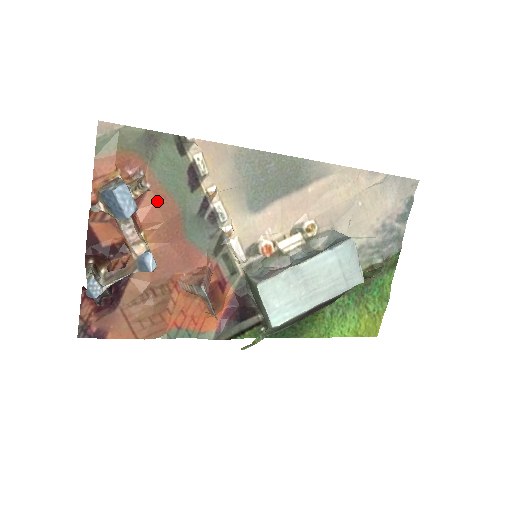
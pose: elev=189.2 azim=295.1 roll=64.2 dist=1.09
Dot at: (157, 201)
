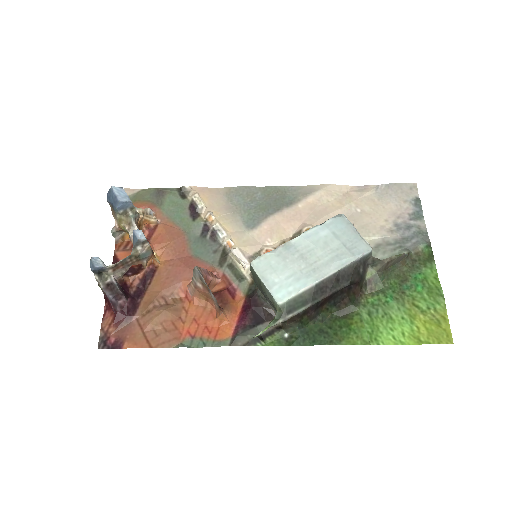
Dot at: (165, 229)
